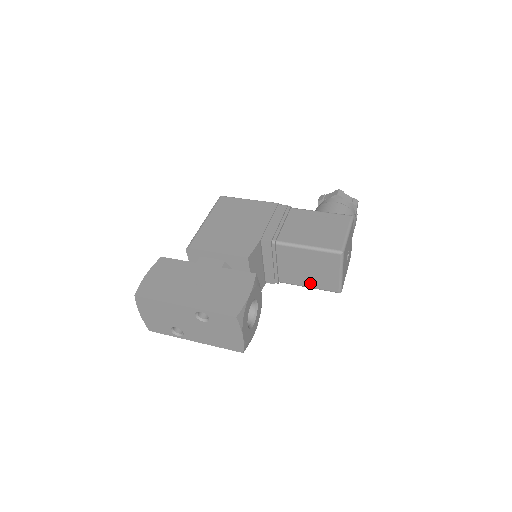
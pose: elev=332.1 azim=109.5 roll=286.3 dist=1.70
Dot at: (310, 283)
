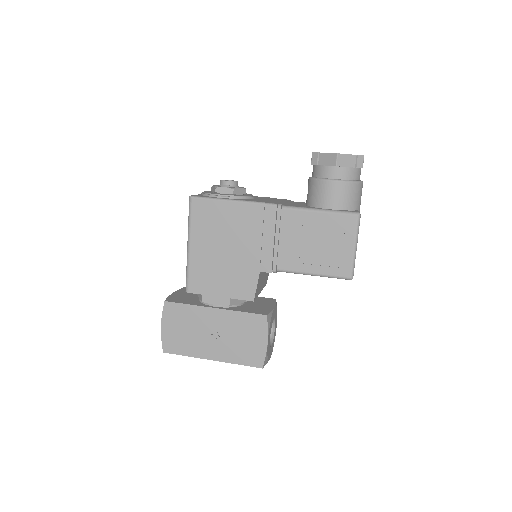
Dot at: occluded
